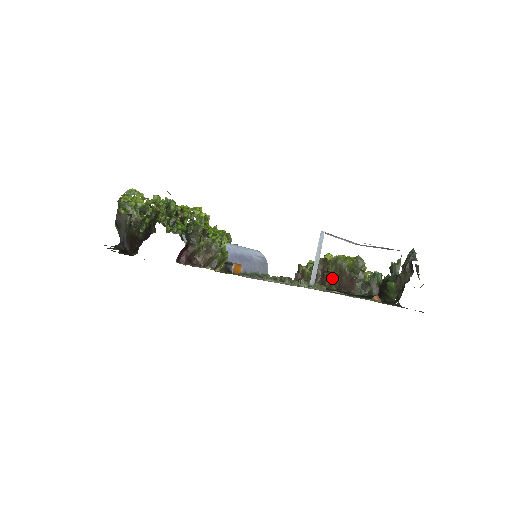
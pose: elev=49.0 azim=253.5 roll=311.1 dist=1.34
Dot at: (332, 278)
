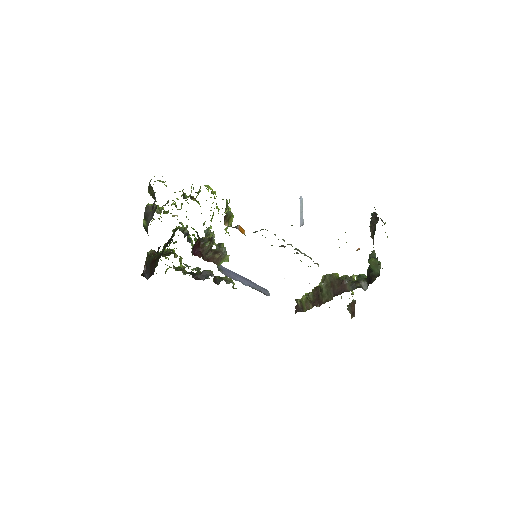
Dot at: (326, 292)
